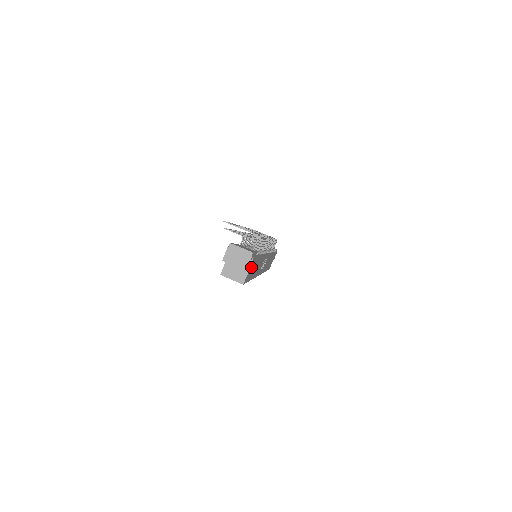
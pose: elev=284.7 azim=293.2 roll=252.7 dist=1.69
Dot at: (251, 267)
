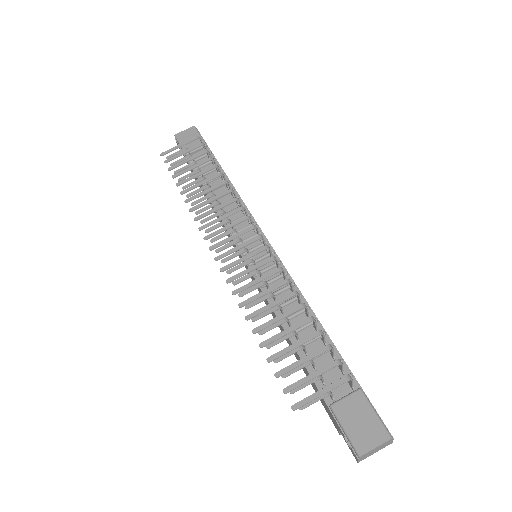
Dot at: occluded
